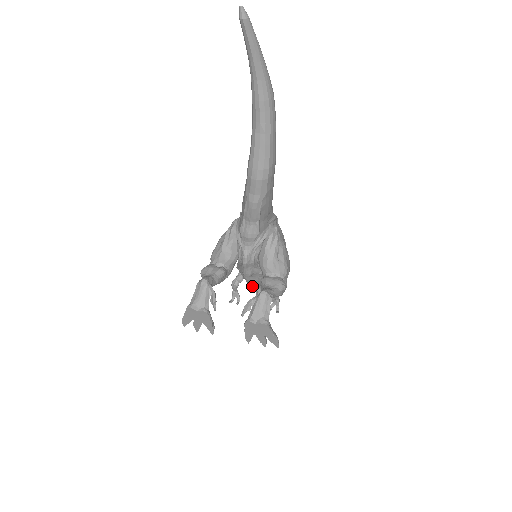
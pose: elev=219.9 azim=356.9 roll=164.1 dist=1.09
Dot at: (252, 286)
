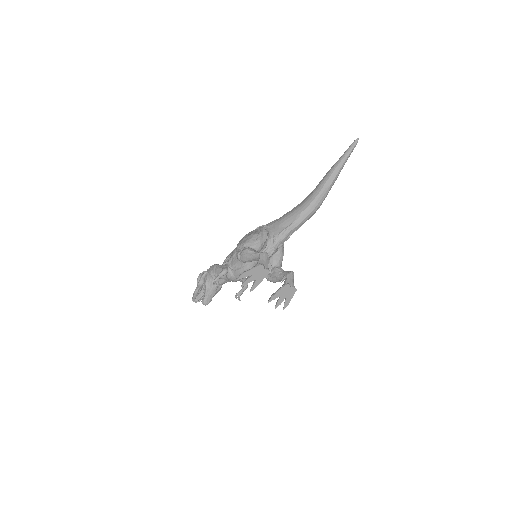
Dot at: (232, 277)
